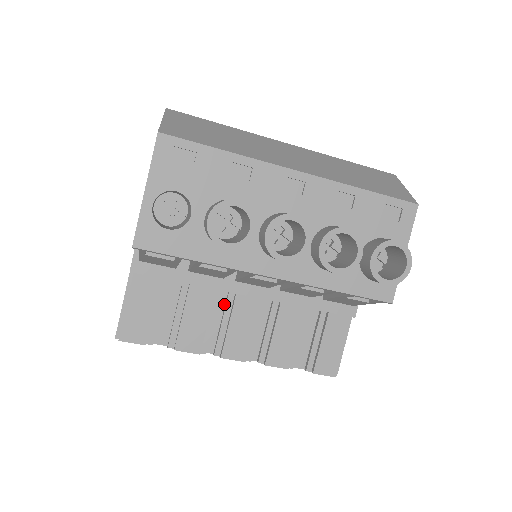
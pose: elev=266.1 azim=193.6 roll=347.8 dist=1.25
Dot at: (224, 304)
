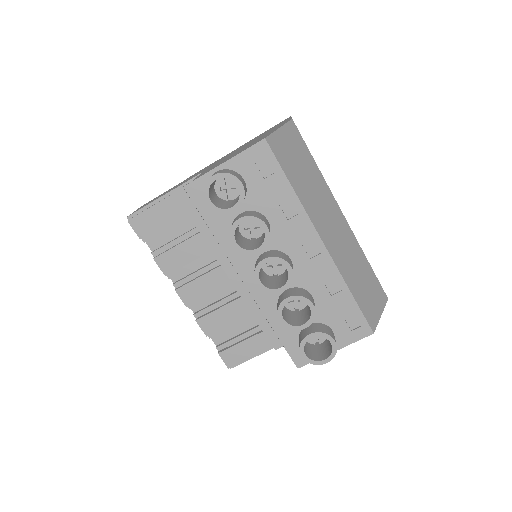
Dot at: (209, 263)
